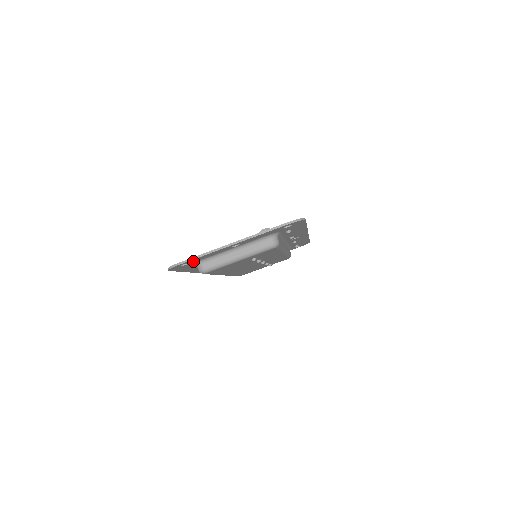
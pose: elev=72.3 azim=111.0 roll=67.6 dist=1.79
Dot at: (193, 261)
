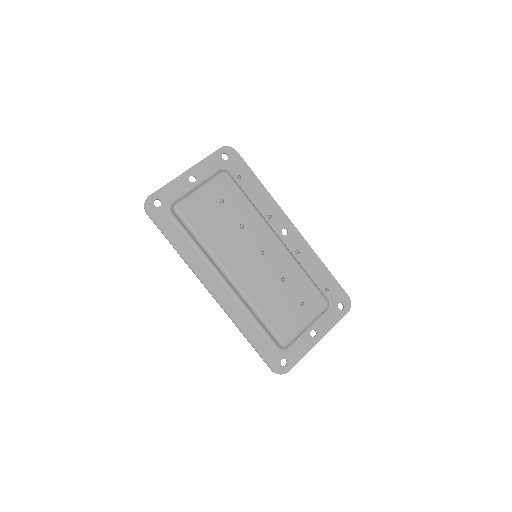
Dot at: (164, 199)
